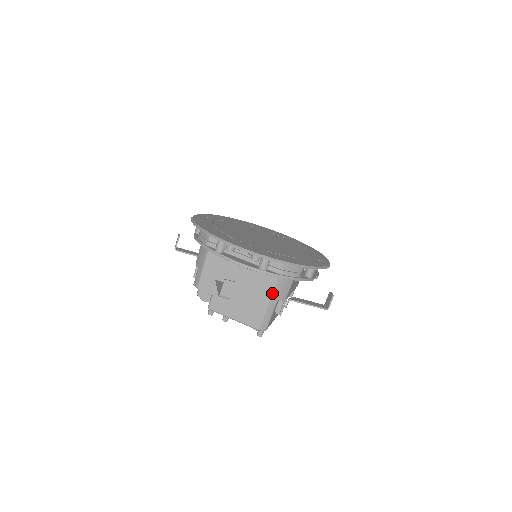
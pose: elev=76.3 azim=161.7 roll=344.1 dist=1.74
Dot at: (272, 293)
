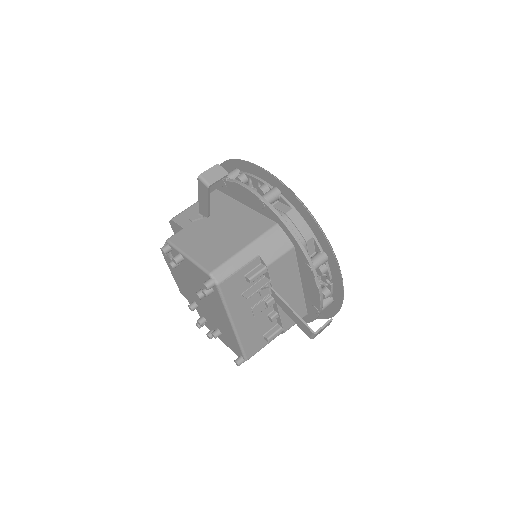
Dot at: (257, 239)
